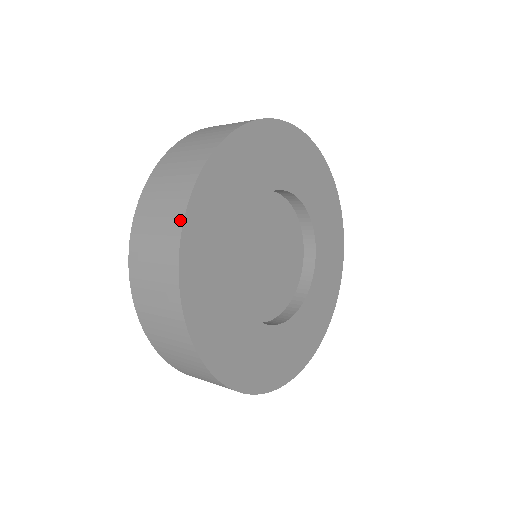
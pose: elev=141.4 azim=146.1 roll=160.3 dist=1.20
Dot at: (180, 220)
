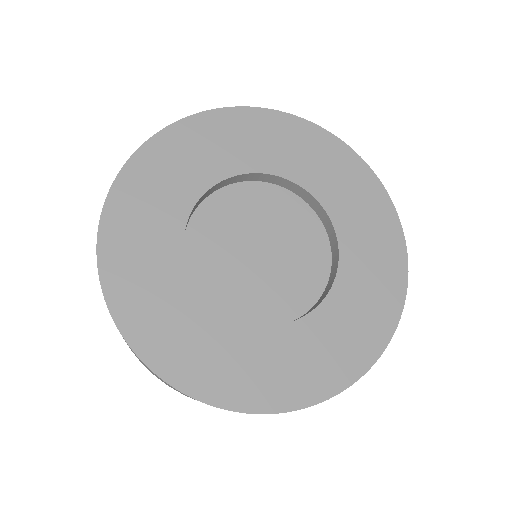
Dot at: (97, 258)
